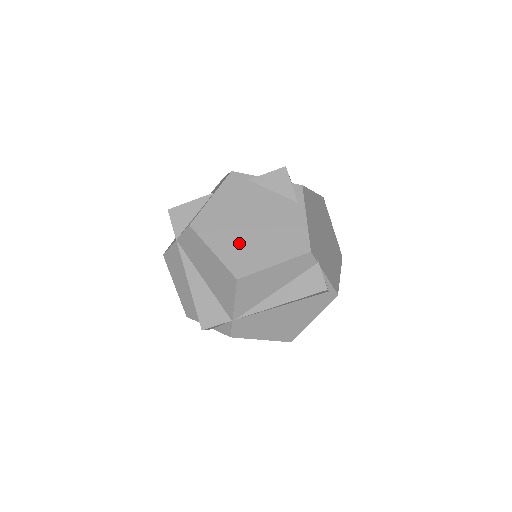
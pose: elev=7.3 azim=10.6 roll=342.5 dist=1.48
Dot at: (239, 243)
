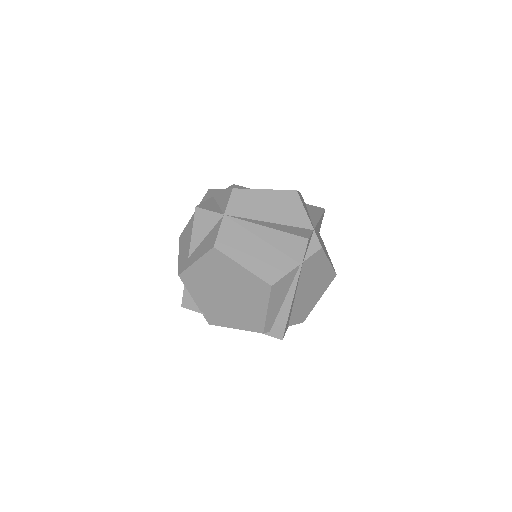
Dot at: occluded
